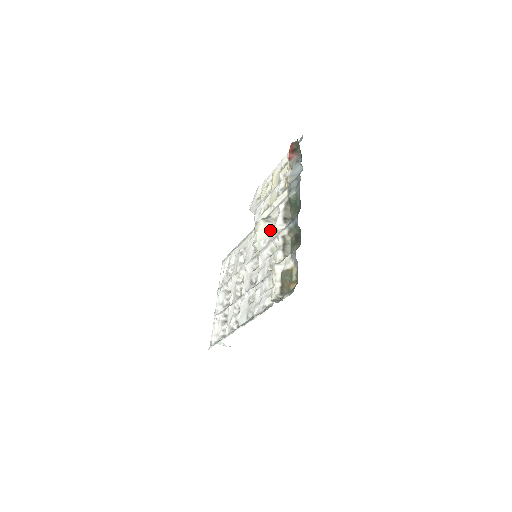
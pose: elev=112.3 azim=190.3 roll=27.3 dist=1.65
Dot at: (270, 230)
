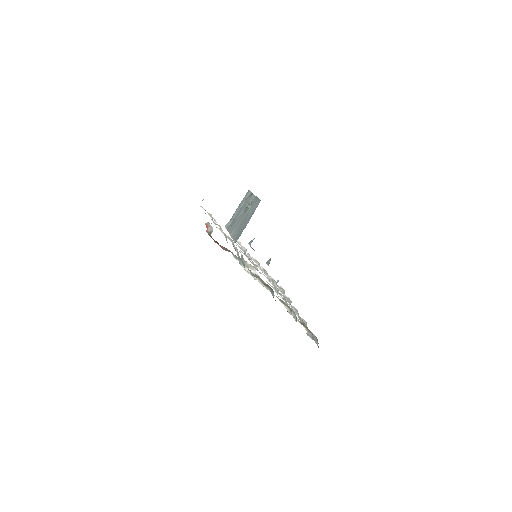
Dot at: occluded
